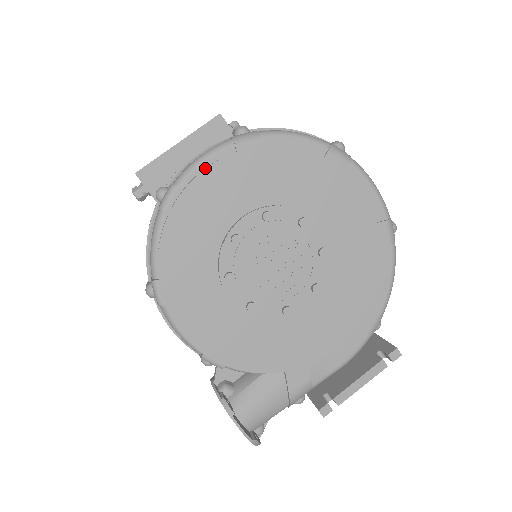
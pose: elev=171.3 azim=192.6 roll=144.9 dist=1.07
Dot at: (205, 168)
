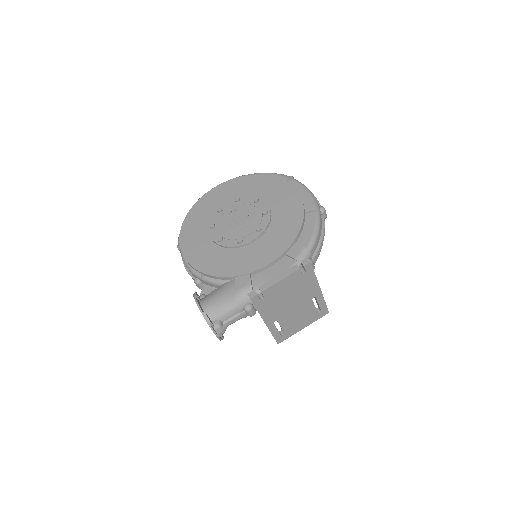
Dot at: (214, 187)
